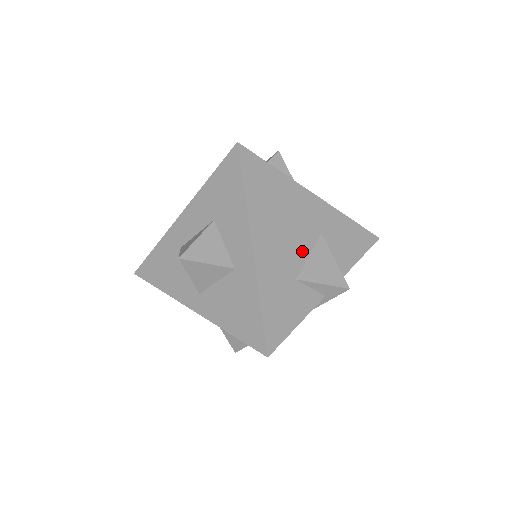
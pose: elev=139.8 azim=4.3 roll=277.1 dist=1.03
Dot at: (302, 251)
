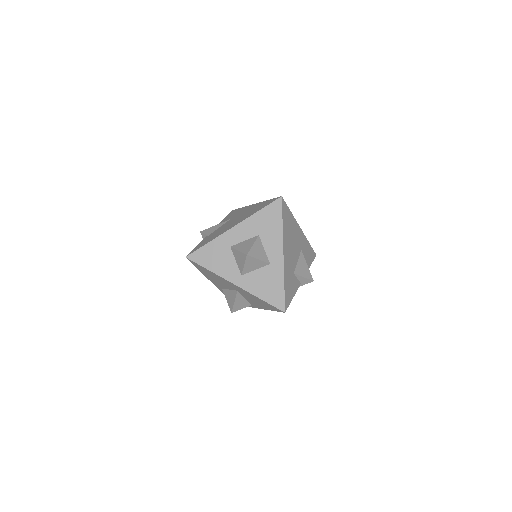
Dot at: (296, 258)
